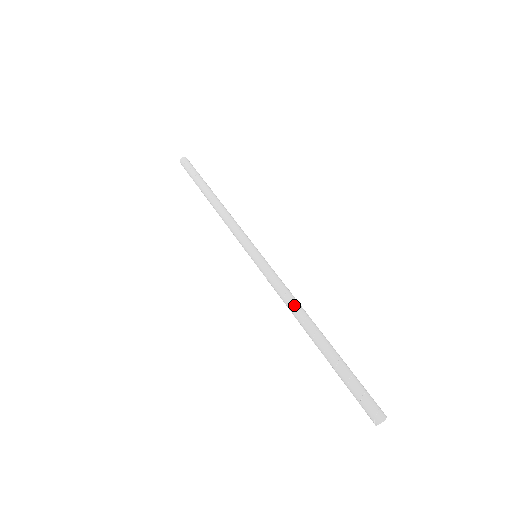
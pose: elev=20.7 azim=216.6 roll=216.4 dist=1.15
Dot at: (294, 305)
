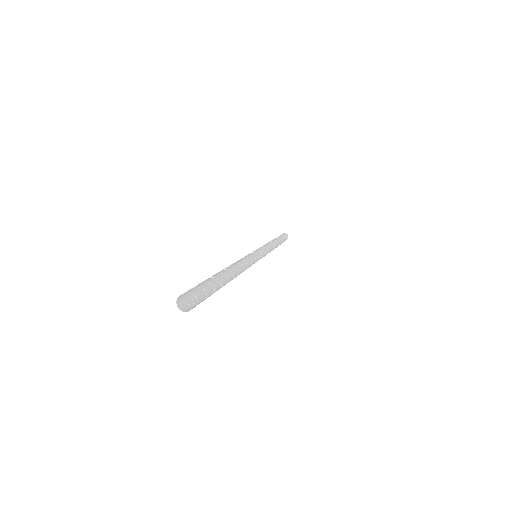
Dot at: (241, 263)
